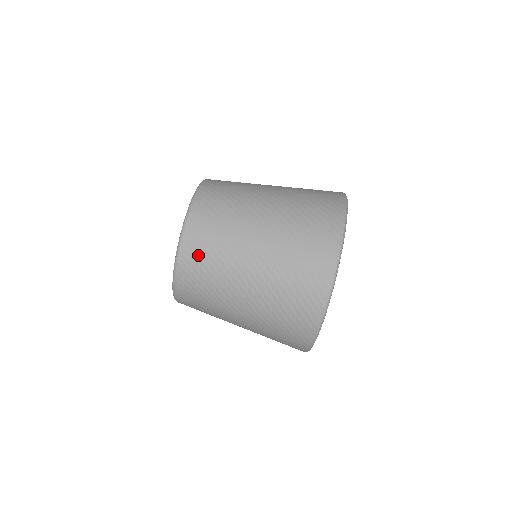
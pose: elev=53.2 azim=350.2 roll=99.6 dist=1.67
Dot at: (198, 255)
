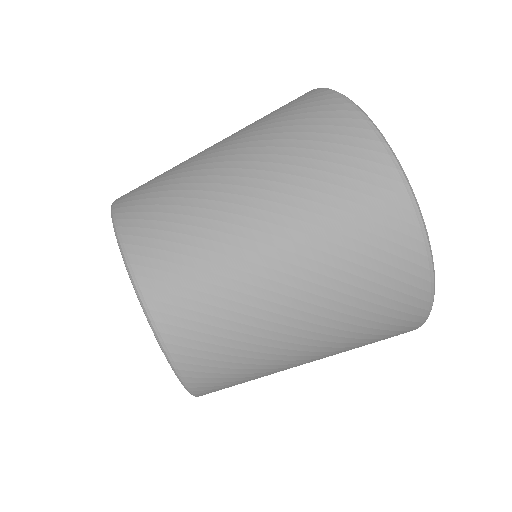
Dot at: (219, 373)
